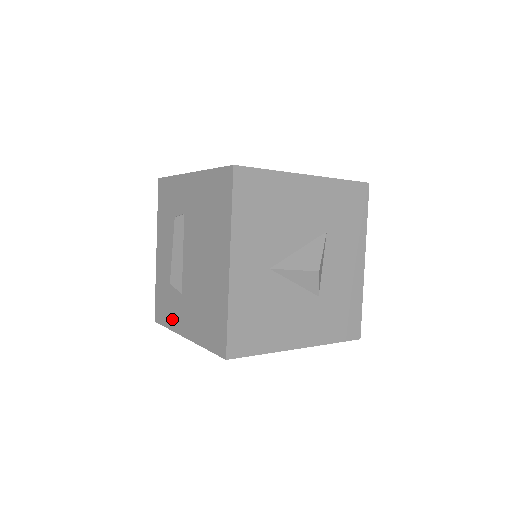
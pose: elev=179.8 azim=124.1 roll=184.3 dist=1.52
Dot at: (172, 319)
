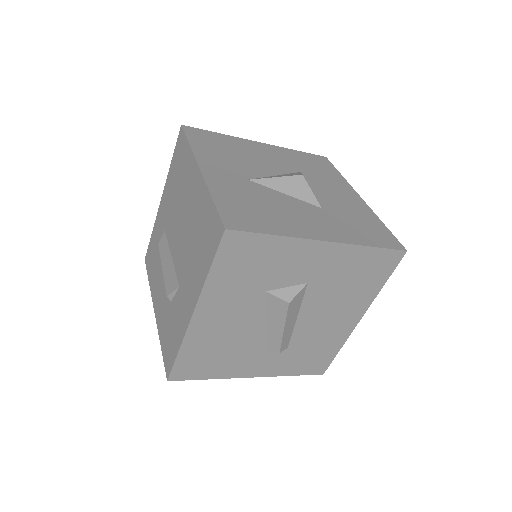
Dot at: (179, 331)
